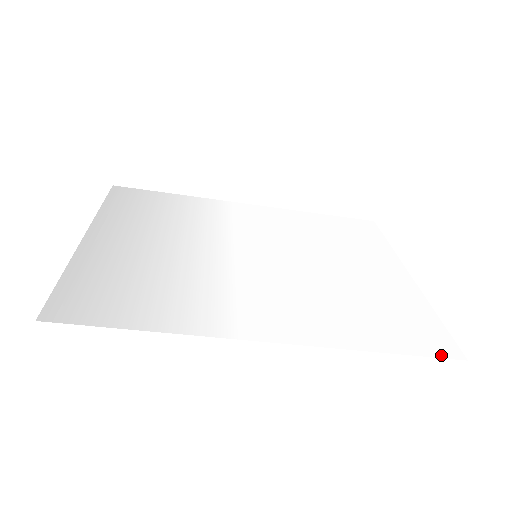
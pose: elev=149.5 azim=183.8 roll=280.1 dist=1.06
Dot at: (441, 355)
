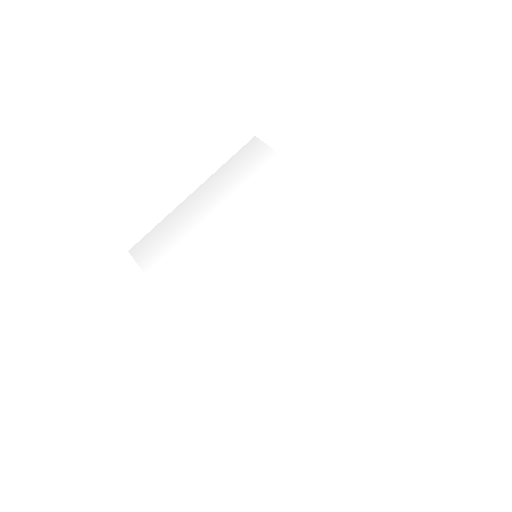
Dot at: (248, 412)
